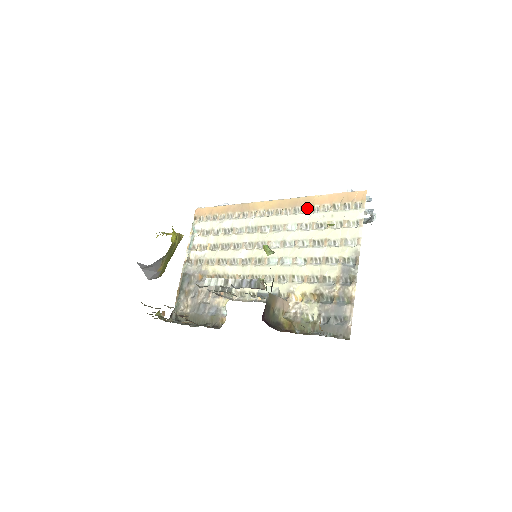
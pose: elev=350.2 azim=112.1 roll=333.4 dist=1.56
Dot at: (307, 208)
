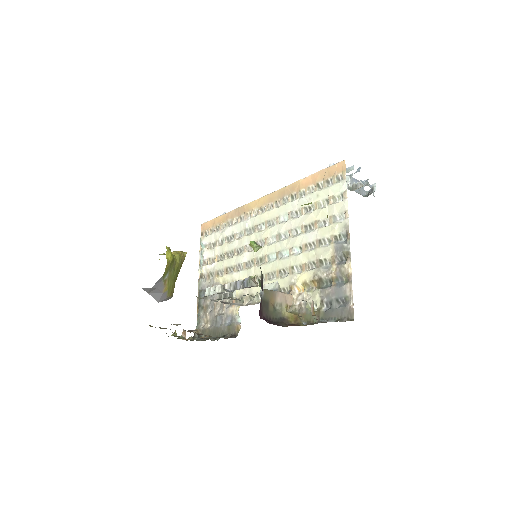
Dot at: (294, 195)
